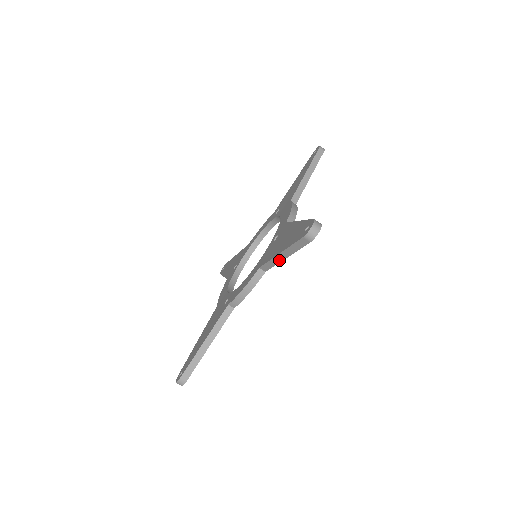
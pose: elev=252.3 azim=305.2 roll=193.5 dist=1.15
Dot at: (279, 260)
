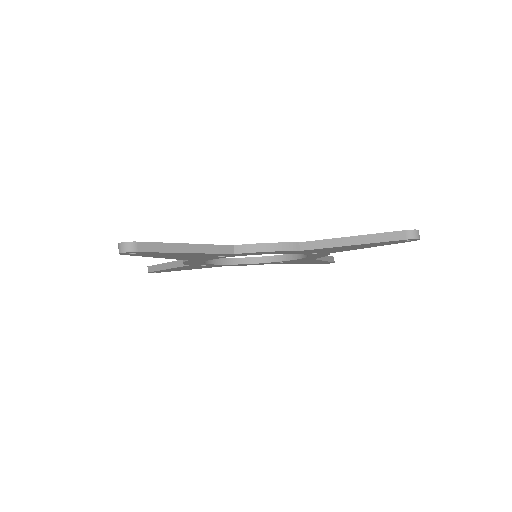
Dot at: (339, 244)
